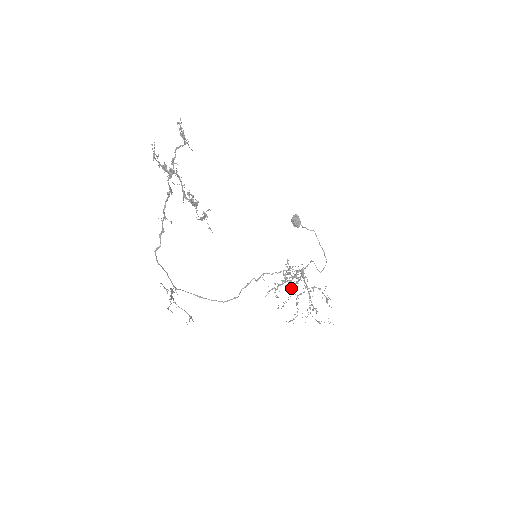
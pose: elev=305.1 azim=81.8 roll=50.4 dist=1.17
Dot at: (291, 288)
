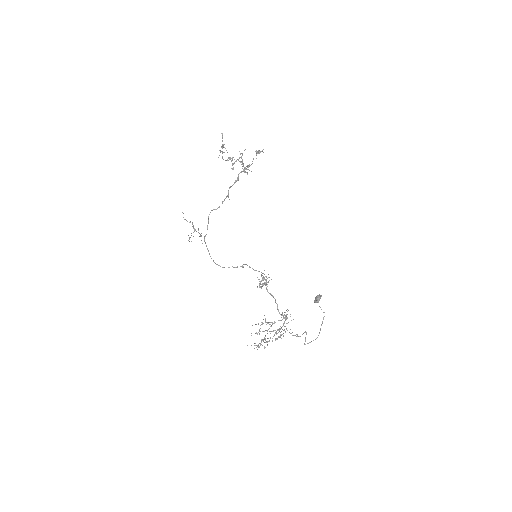
Dot at: occluded
